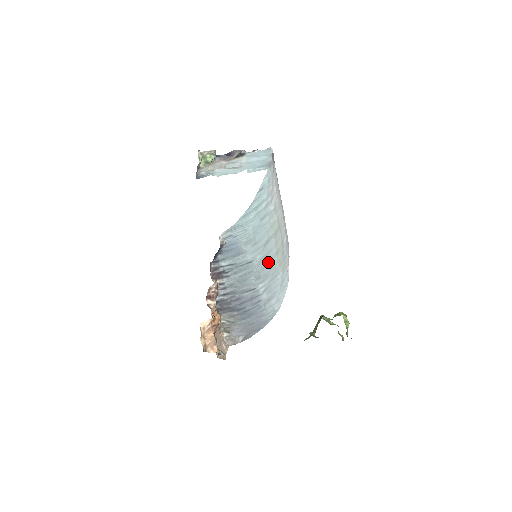
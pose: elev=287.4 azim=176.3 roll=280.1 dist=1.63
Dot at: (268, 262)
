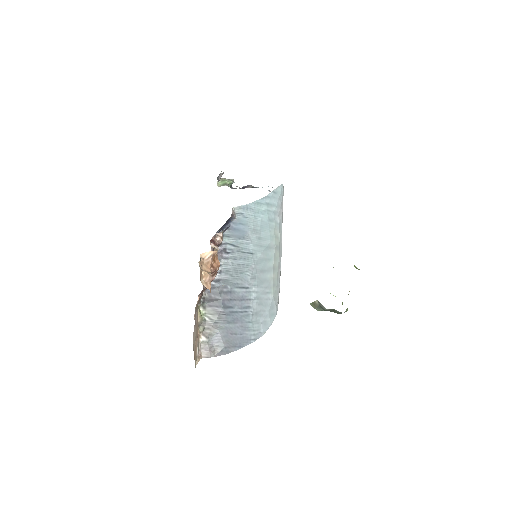
Dot at: (265, 270)
